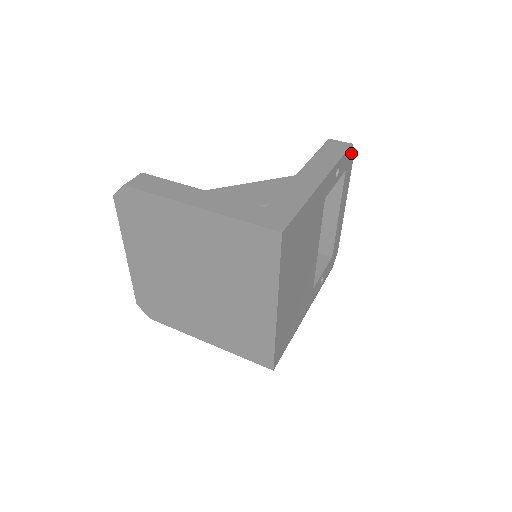
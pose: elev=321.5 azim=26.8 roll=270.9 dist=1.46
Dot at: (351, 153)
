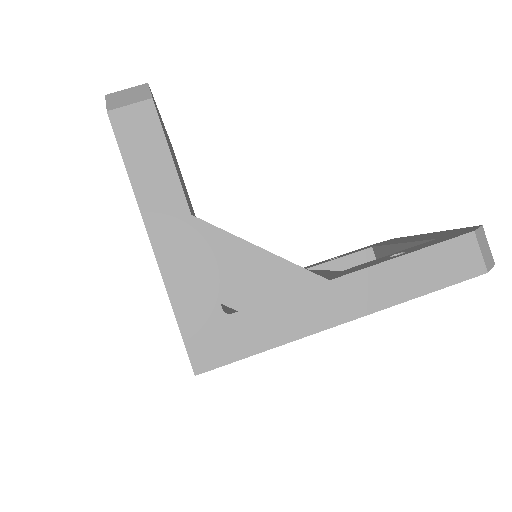
Dot at: occluded
